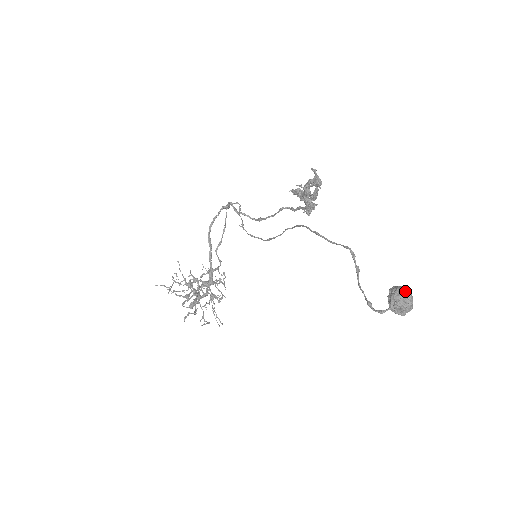
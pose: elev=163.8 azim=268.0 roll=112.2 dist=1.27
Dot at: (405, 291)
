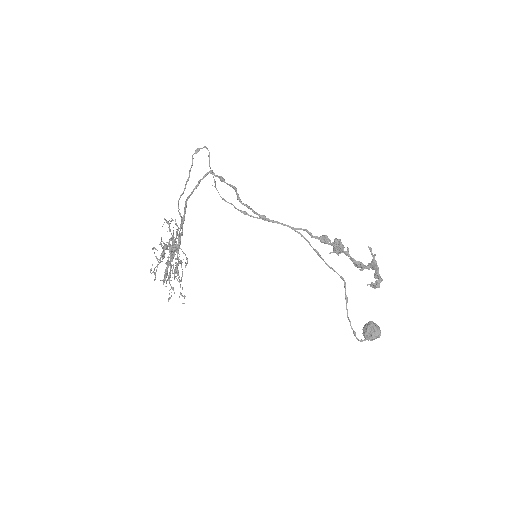
Dot at: occluded
